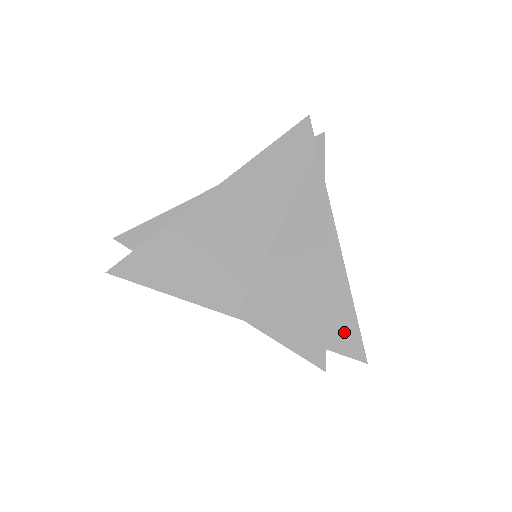
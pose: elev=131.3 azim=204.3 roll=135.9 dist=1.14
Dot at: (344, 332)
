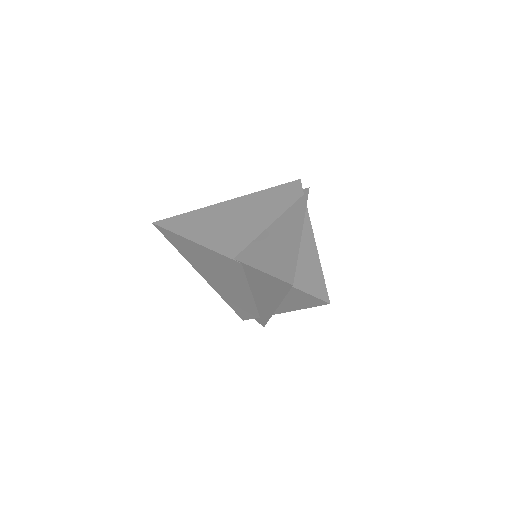
Dot at: (313, 282)
